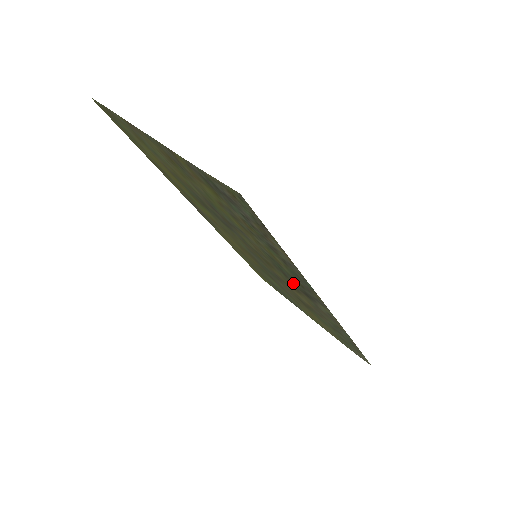
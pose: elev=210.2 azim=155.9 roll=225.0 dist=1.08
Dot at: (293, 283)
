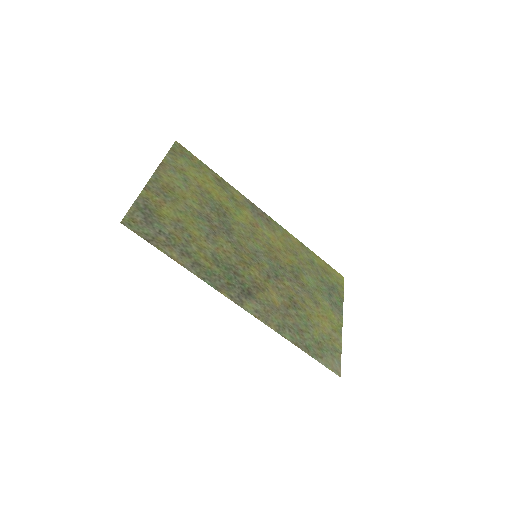
Dot at: (244, 281)
